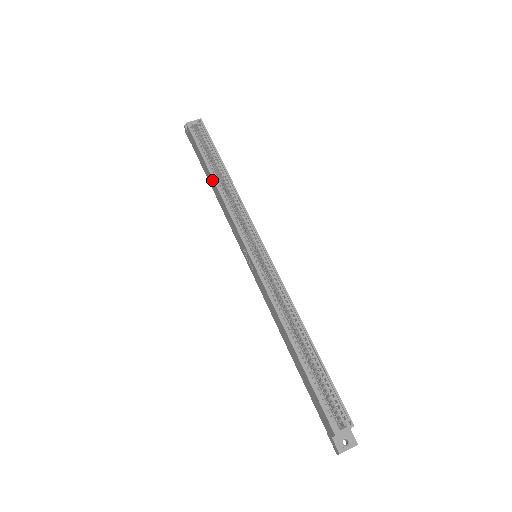
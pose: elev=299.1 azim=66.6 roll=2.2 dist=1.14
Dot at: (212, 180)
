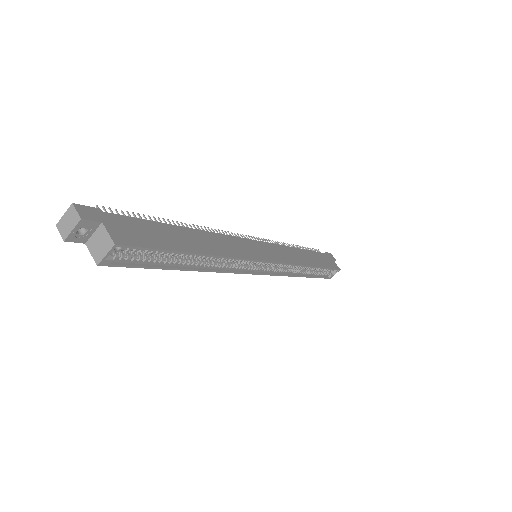
Dot at: (187, 266)
